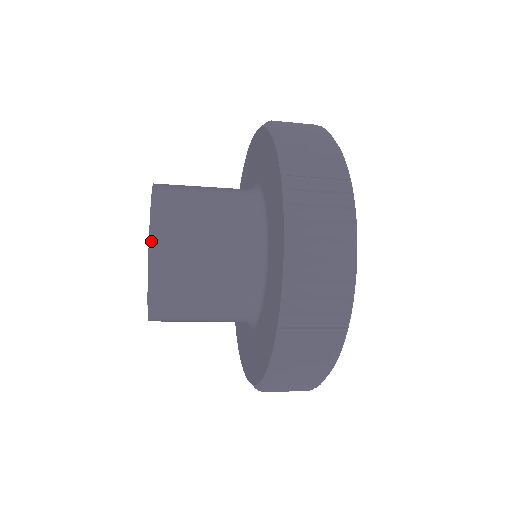
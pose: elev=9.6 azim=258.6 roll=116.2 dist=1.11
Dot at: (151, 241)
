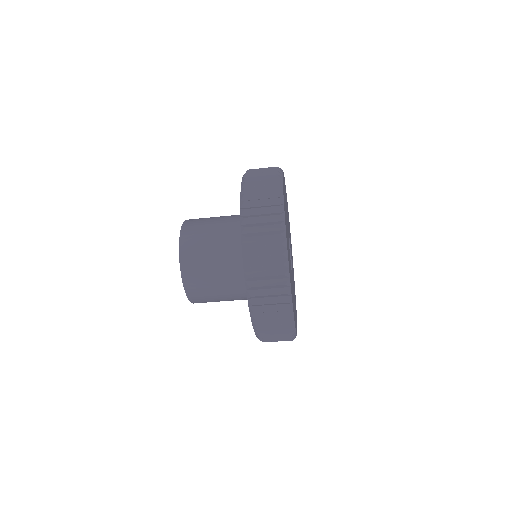
Dot at: (180, 243)
